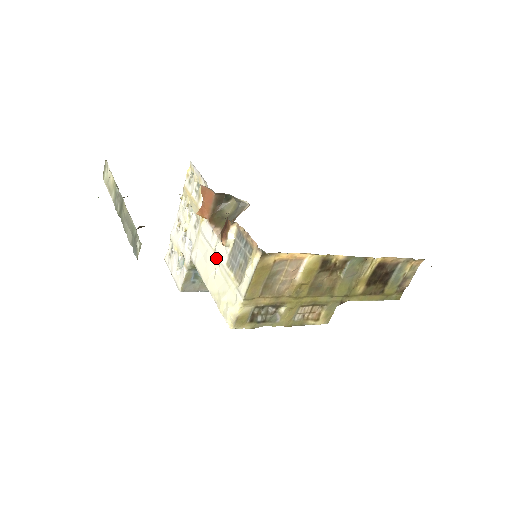
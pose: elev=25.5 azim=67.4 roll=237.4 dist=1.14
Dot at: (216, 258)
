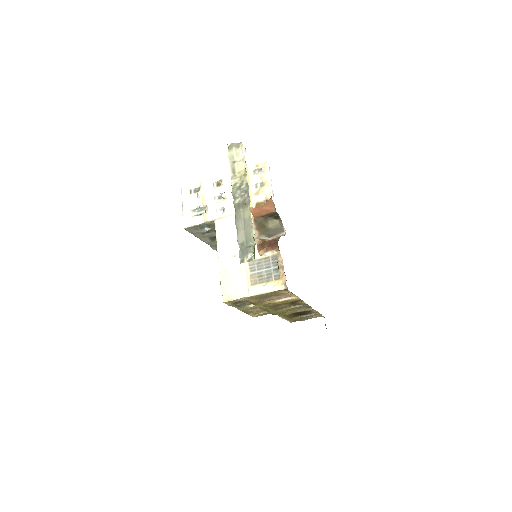
Dot at: occluded
